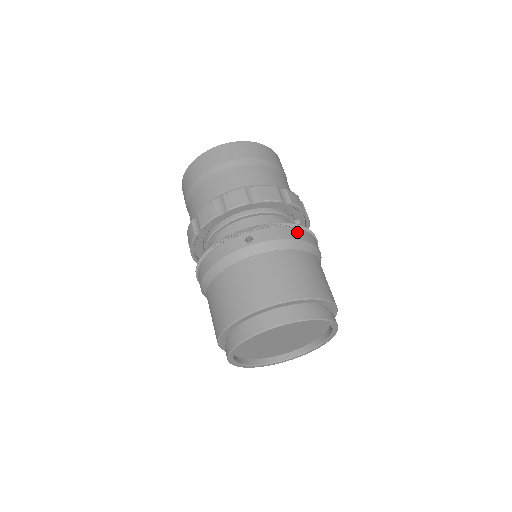
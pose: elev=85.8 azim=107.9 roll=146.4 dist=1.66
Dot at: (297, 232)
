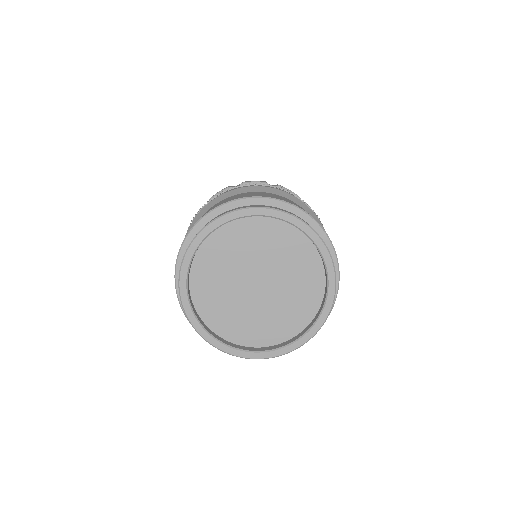
Dot at: occluded
